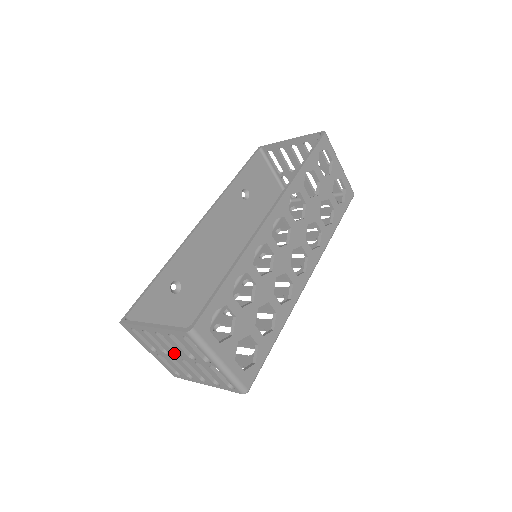
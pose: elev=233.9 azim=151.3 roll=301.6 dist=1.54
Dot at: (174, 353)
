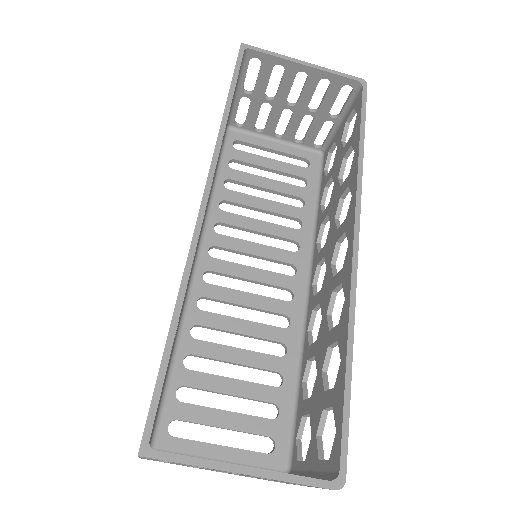
Dot at: occluded
